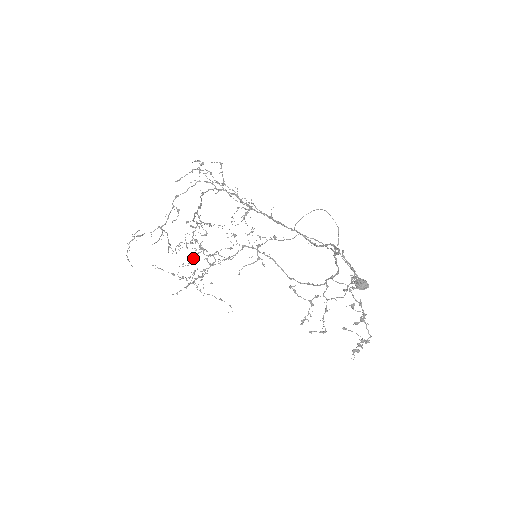
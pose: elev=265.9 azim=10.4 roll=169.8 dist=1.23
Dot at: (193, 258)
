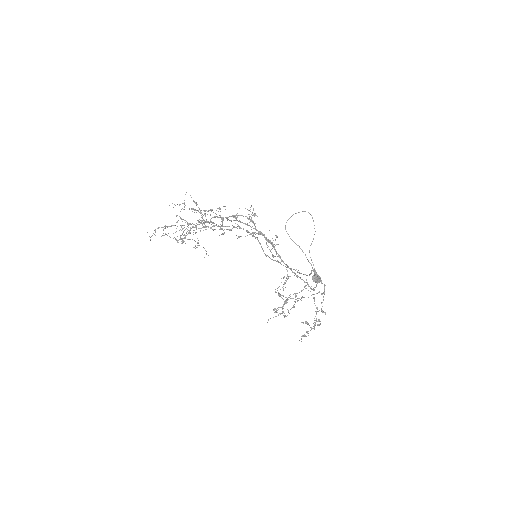
Dot at: occluded
